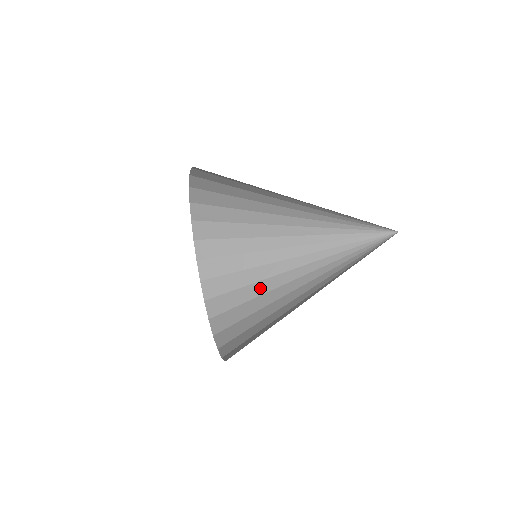
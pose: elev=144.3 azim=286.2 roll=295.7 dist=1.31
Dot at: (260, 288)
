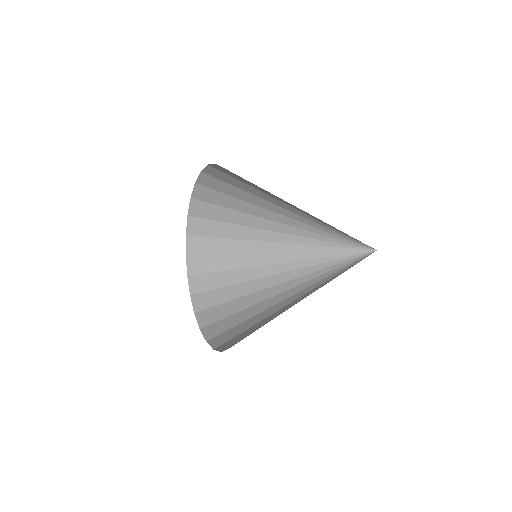
Dot at: occluded
